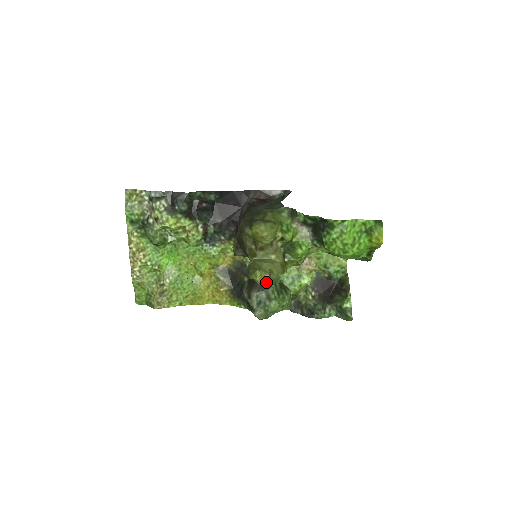
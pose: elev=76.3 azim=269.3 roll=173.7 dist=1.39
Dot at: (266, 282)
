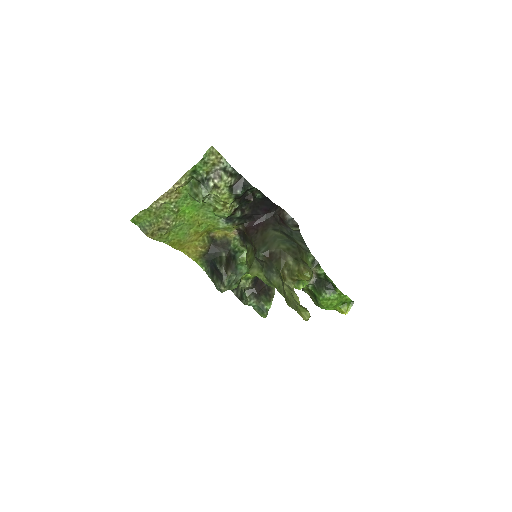
Dot at: (241, 270)
